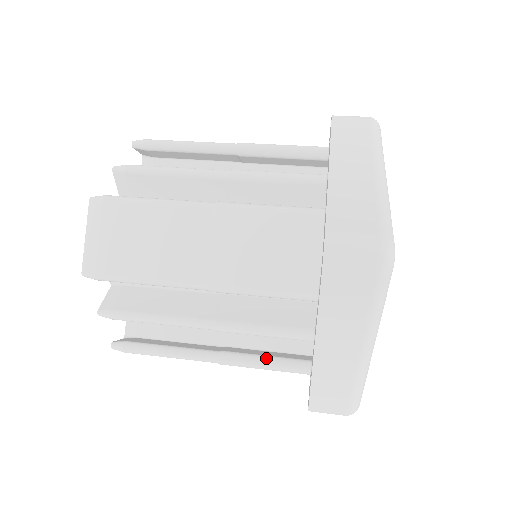
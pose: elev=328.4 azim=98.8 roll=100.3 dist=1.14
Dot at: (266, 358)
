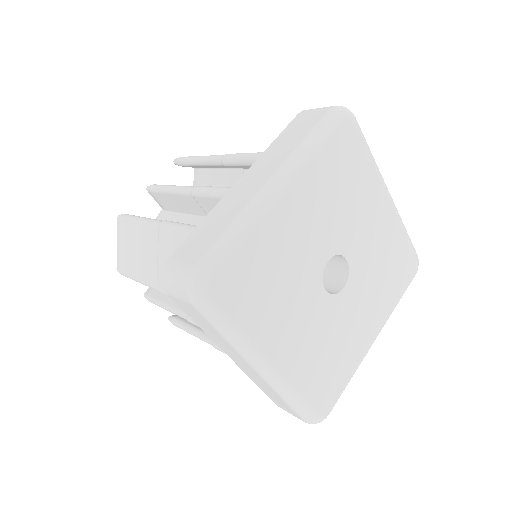
Dot at: occluded
